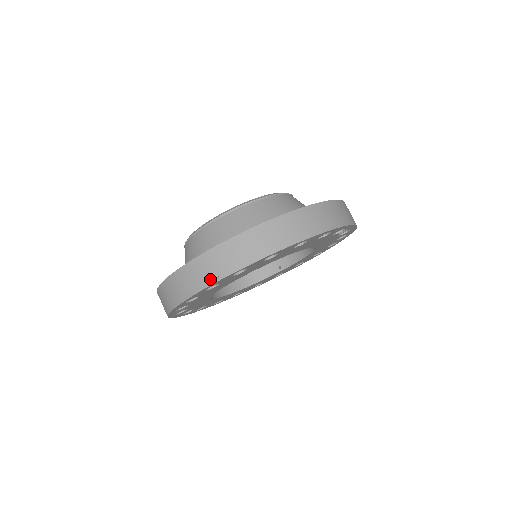
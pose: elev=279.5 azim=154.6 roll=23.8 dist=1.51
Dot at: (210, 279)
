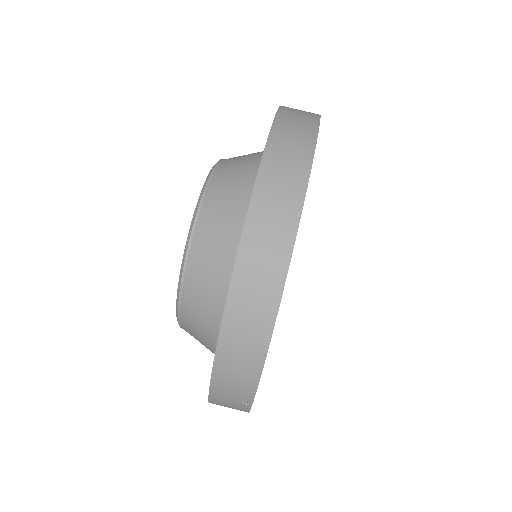
Dot at: (243, 406)
